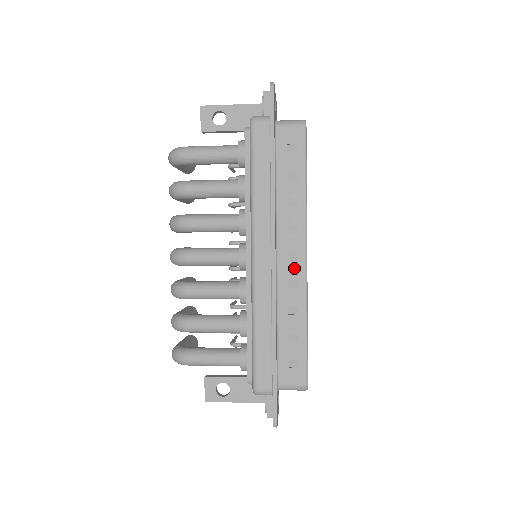
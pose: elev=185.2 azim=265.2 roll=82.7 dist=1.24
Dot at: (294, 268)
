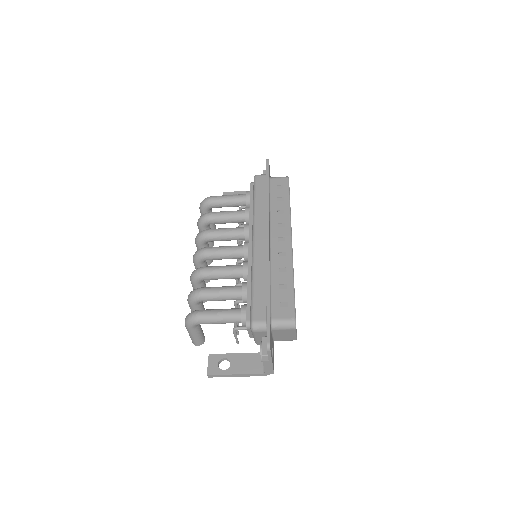
Dot at: (283, 245)
